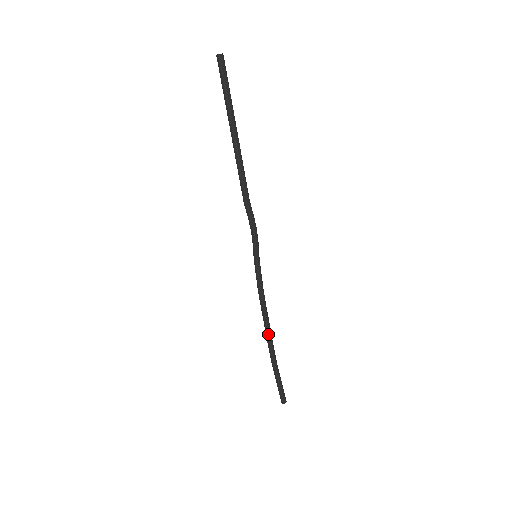
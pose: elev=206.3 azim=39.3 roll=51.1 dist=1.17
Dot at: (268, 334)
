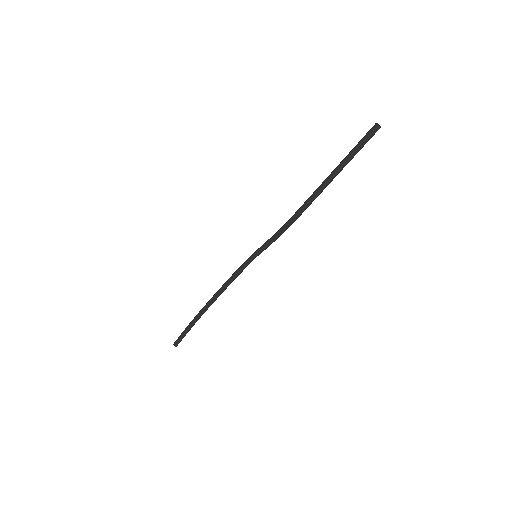
Dot at: (211, 304)
